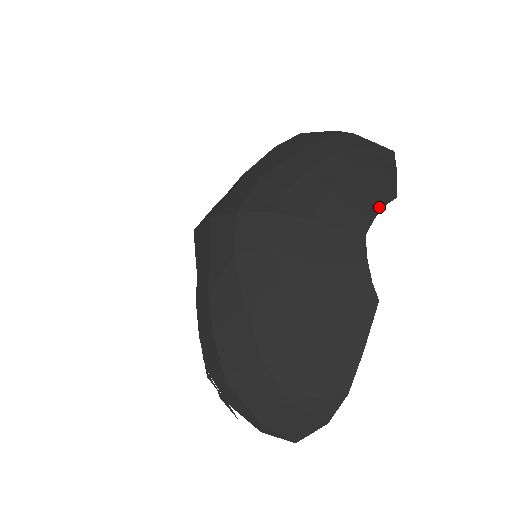
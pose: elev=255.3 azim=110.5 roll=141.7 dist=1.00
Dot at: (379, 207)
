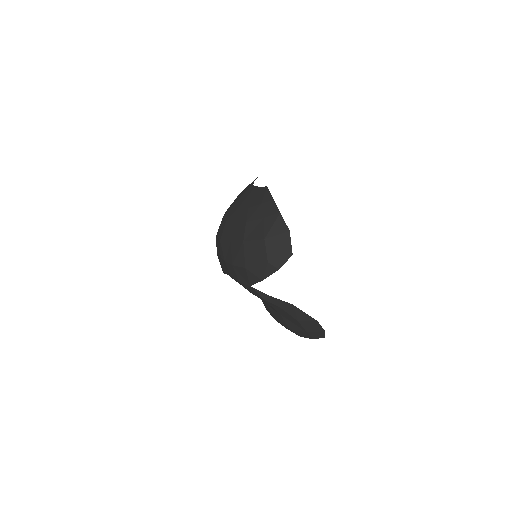
Dot at: occluded
